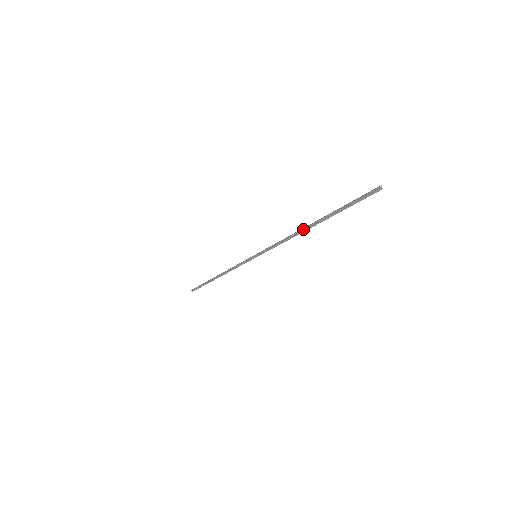
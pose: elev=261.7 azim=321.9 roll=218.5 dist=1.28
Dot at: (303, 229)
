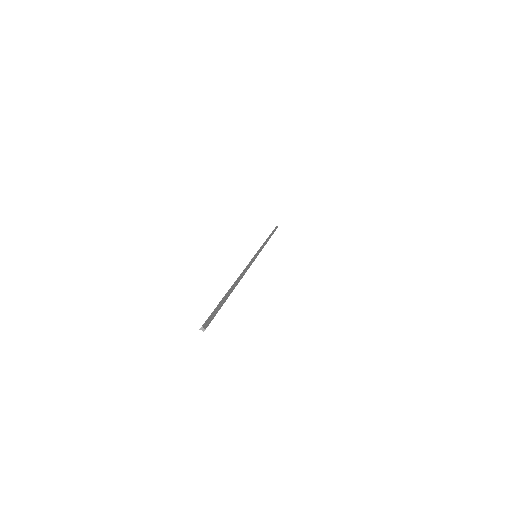
Dot at: occluded
